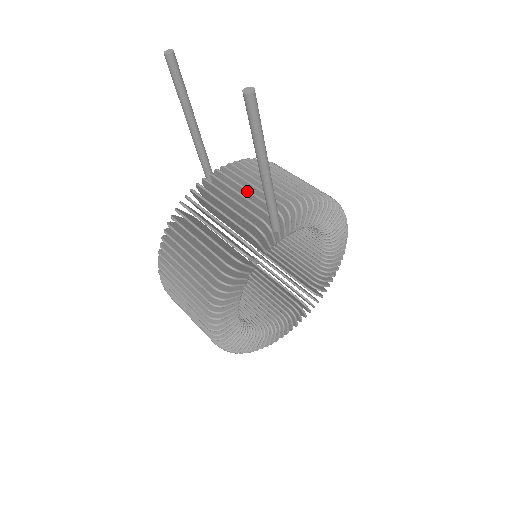
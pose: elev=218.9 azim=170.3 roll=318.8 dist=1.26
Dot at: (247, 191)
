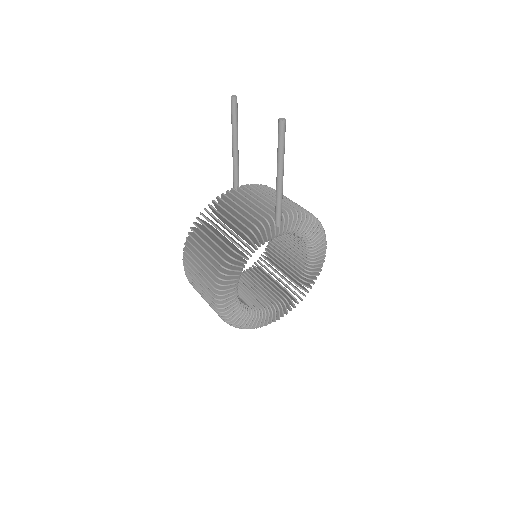
Dot at: (262, 199)
